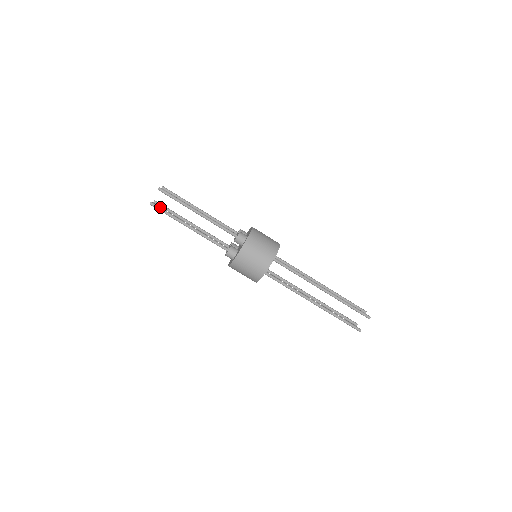
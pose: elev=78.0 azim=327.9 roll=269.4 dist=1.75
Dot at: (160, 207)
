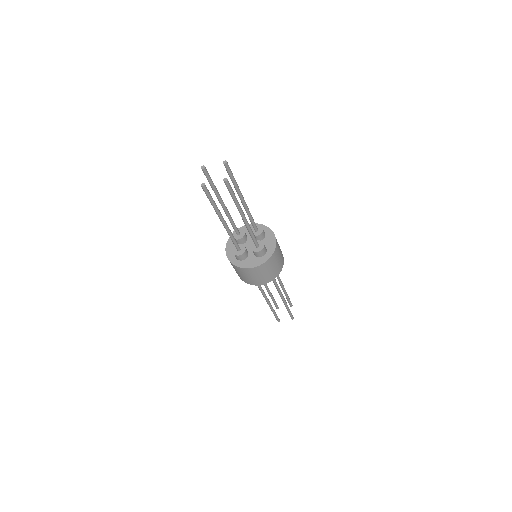
Dot at: occluded
